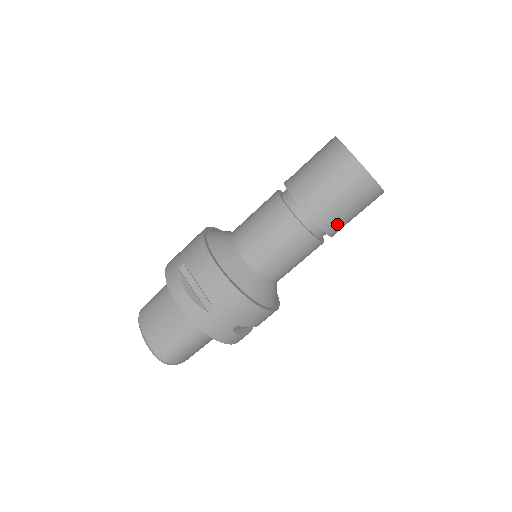
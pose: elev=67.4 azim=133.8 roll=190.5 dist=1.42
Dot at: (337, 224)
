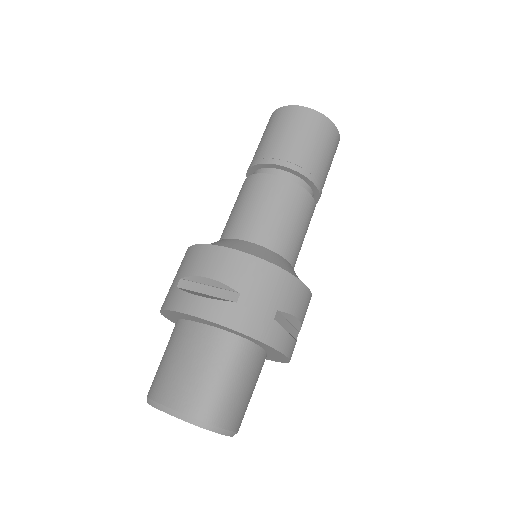
Dot at: (317, 170)
